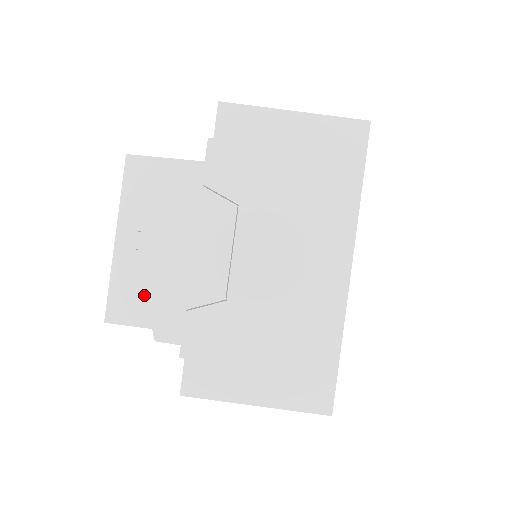
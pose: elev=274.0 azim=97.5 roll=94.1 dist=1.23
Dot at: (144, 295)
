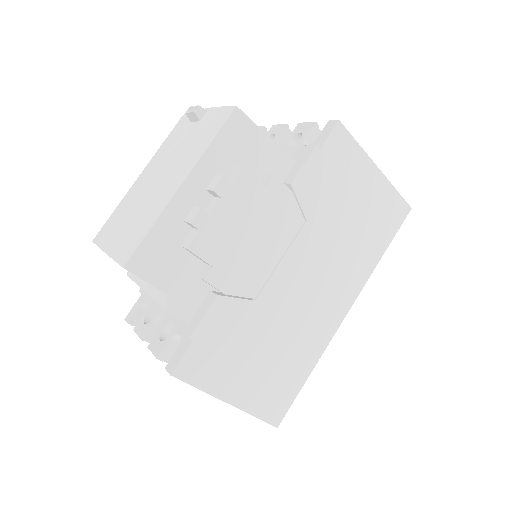
Dot at: (179, 258)
